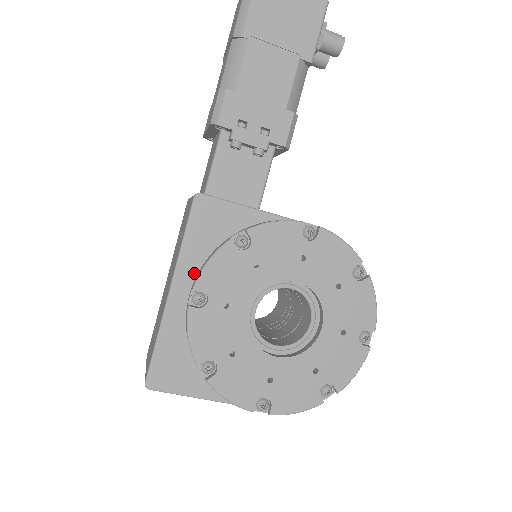
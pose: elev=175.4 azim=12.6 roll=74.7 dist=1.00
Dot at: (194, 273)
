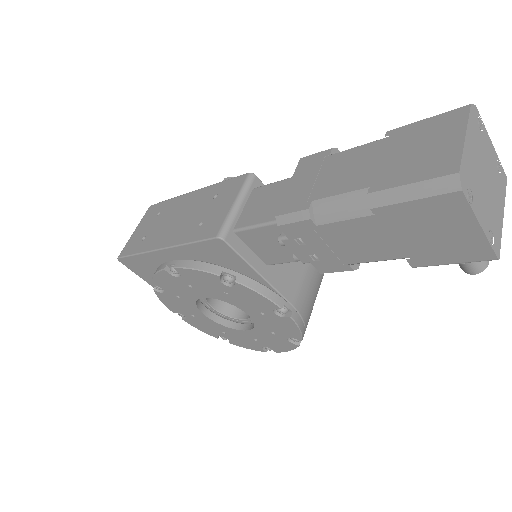
Dot at: (184, 257)
